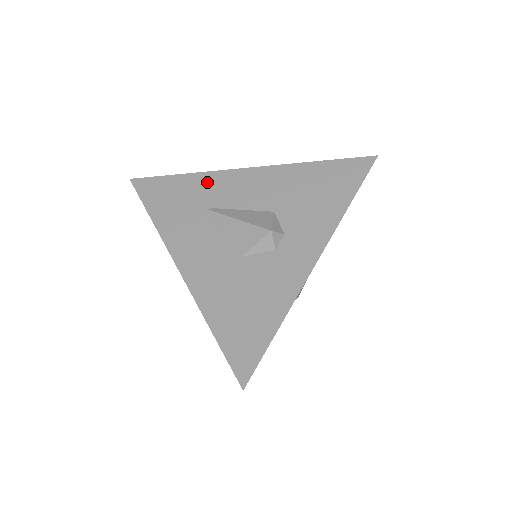
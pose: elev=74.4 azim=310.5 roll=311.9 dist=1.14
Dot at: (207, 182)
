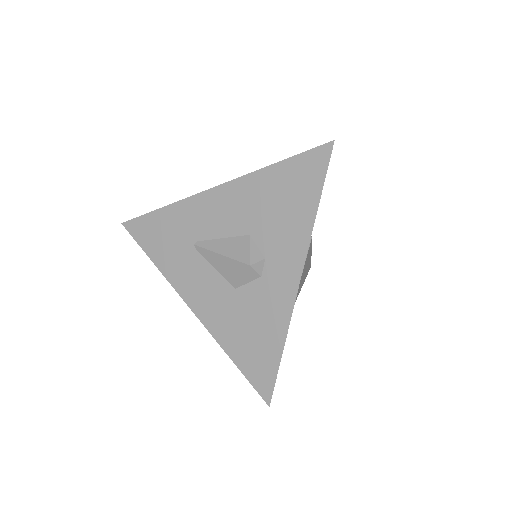
Dot at: (184, 213)
